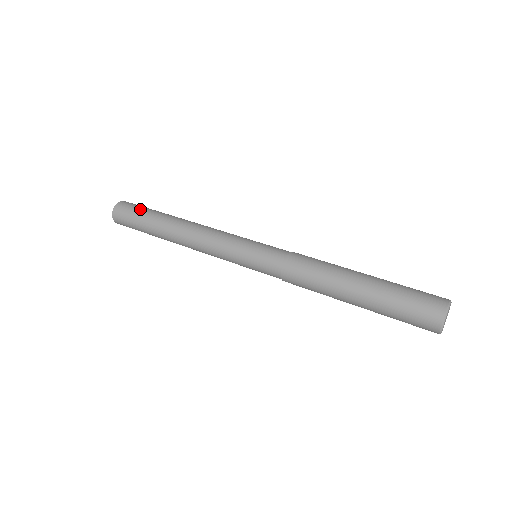
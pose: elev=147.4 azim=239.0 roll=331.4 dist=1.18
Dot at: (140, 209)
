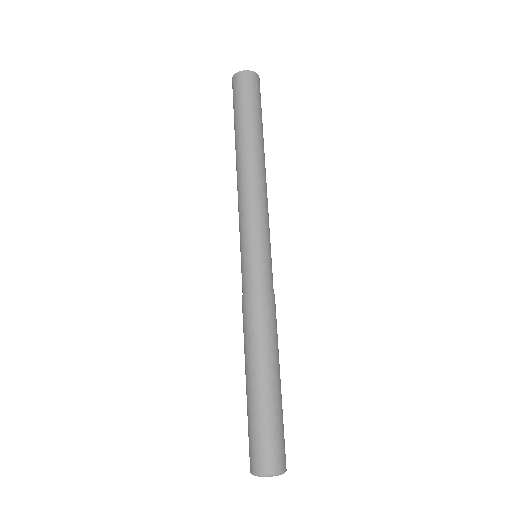
Dot at: (248, 101)
